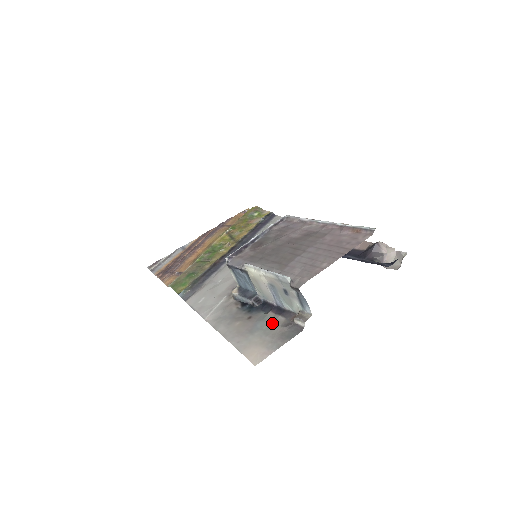
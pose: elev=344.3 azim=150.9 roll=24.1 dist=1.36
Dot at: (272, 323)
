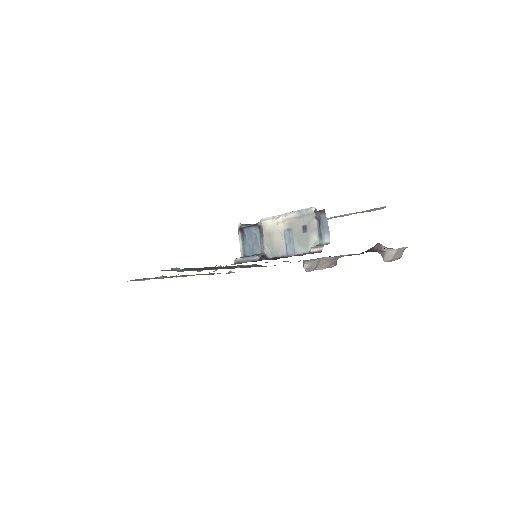
Dot at: (285, 256)
